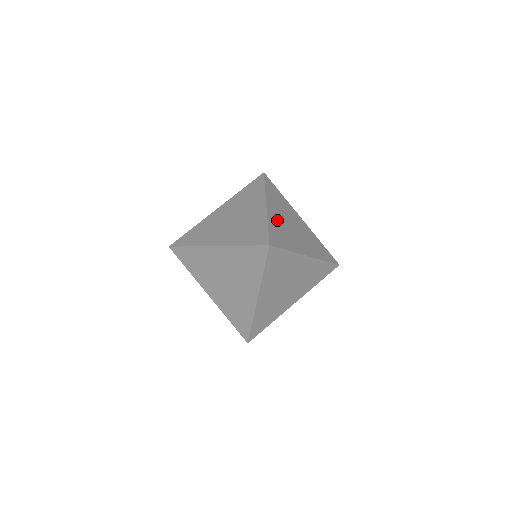
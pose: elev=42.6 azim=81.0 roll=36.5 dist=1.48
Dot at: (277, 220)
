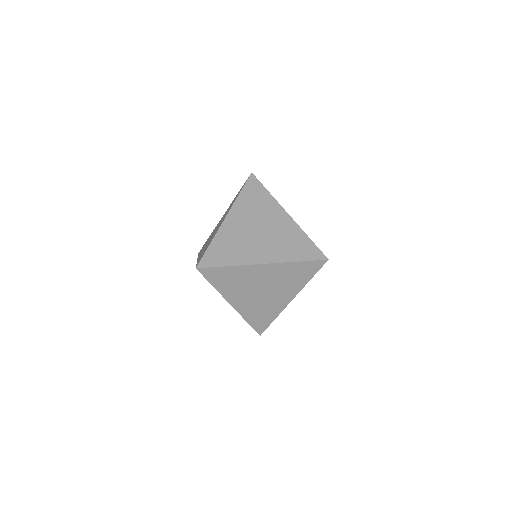
Dot at: (232, 232)
